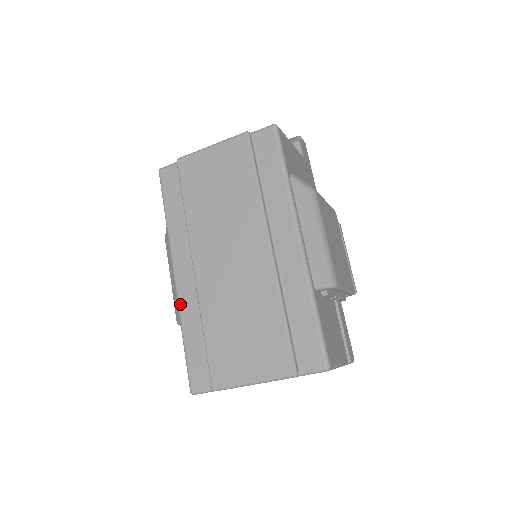
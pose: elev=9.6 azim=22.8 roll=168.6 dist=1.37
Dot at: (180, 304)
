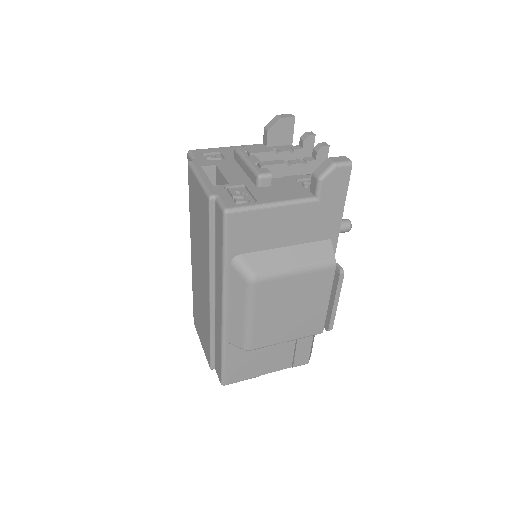
Dot at: occluded
